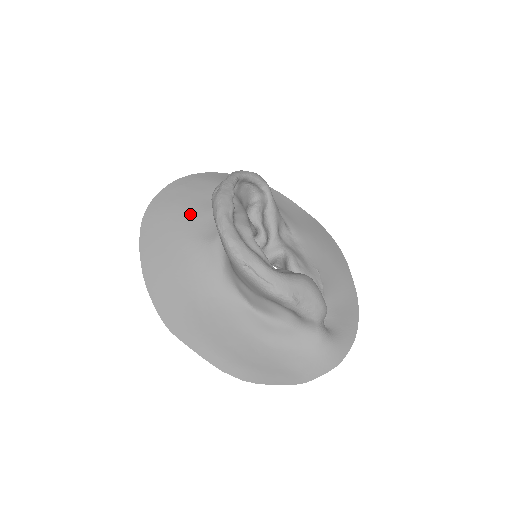
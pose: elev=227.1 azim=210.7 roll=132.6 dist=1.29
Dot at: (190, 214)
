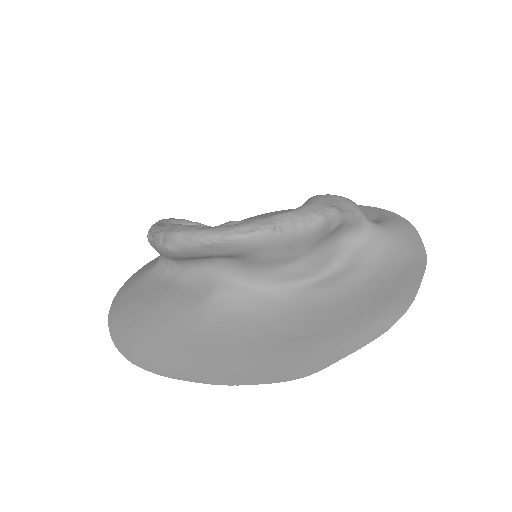
Dot at: (164, 307)
